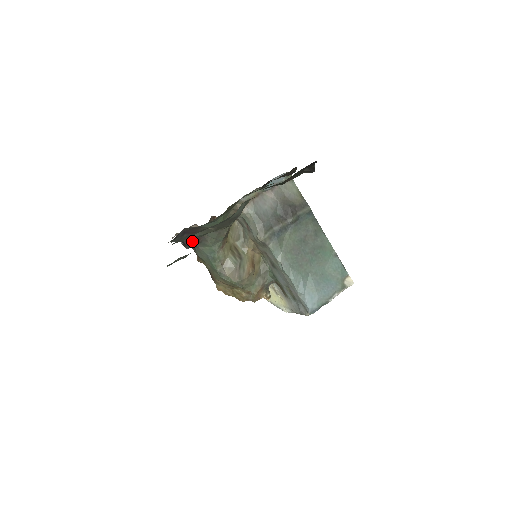
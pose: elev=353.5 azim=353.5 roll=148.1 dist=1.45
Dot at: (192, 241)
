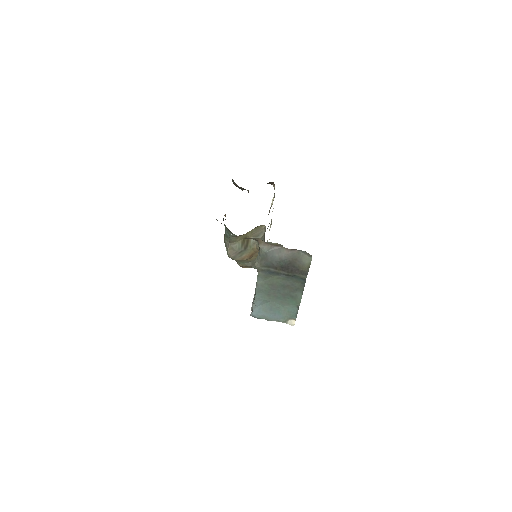
Dot at: occluded
